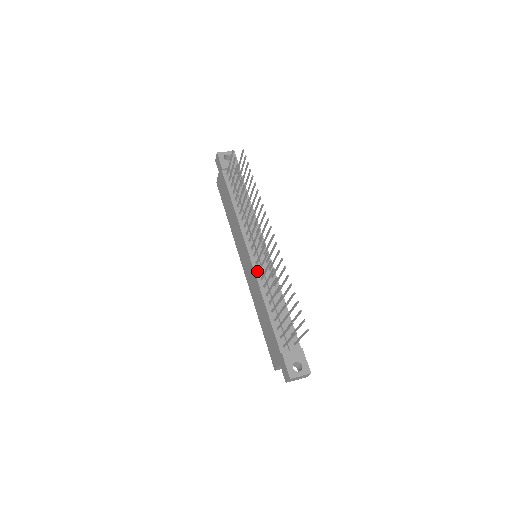
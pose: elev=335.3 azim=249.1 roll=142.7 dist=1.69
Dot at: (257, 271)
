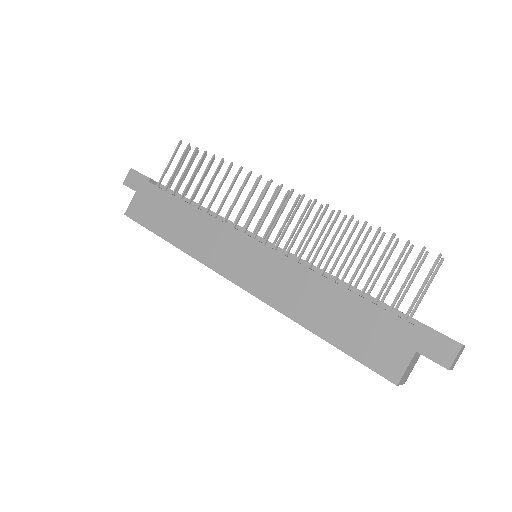
Dot at: occluded
